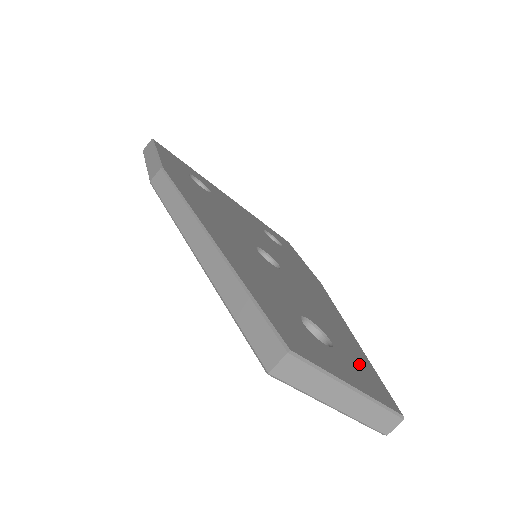
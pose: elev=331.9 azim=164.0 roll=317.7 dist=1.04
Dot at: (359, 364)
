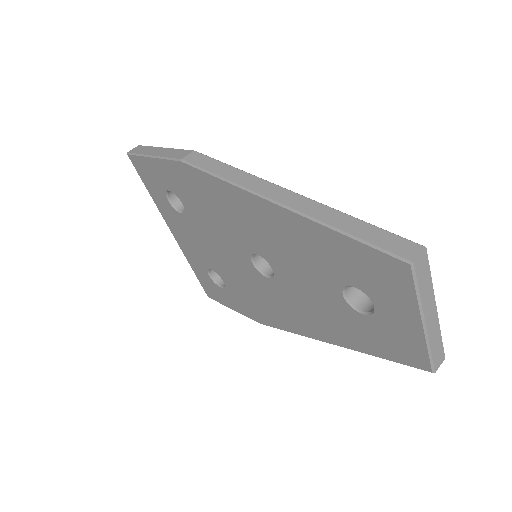
Dot at: occluded
